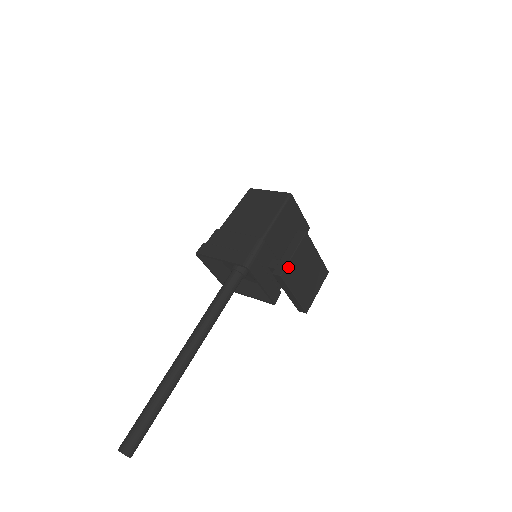
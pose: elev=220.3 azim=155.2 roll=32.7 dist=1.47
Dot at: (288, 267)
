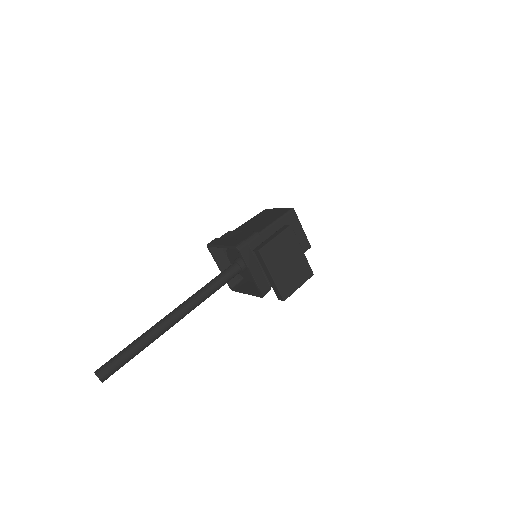
Dot at: (267, 246)
